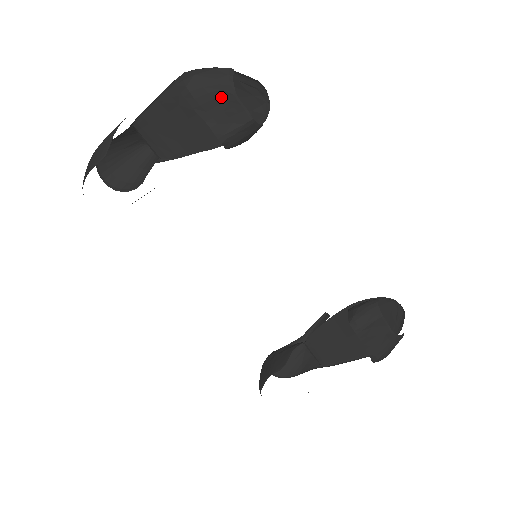
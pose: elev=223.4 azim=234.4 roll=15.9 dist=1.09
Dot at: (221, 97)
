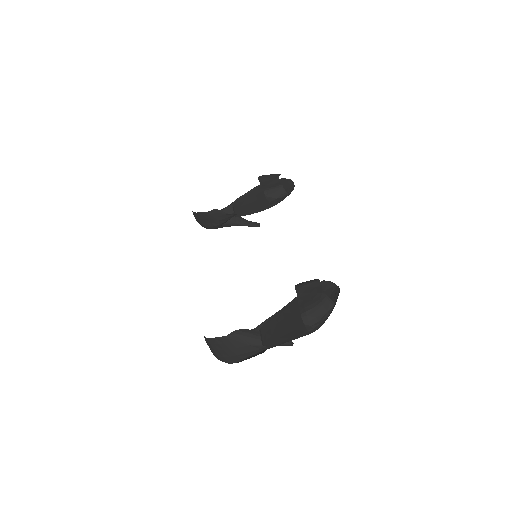
Dot at: (272, 178)
